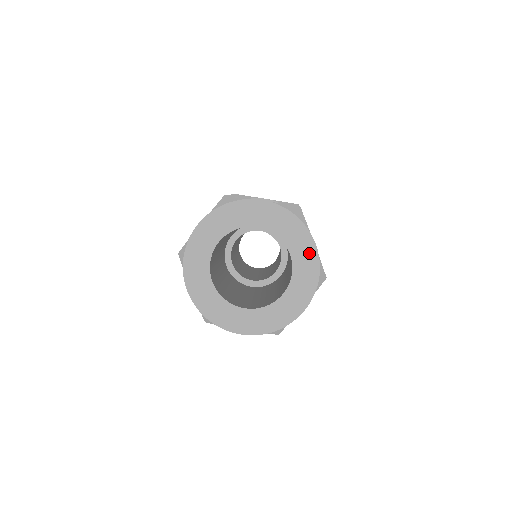
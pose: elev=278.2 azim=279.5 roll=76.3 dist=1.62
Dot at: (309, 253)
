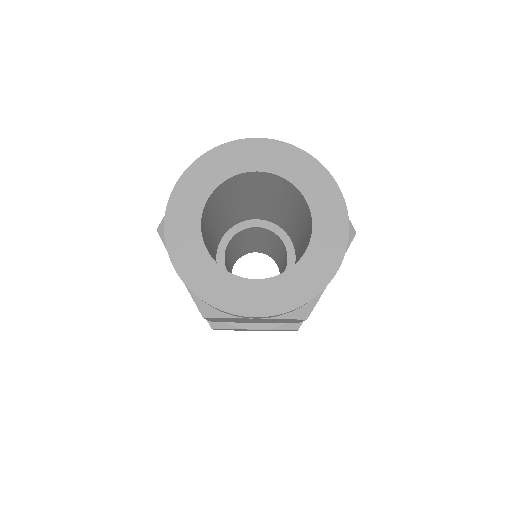
Dot at: (329, 194)
